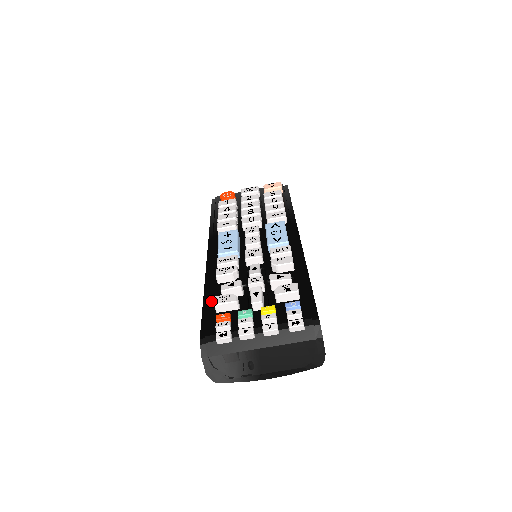
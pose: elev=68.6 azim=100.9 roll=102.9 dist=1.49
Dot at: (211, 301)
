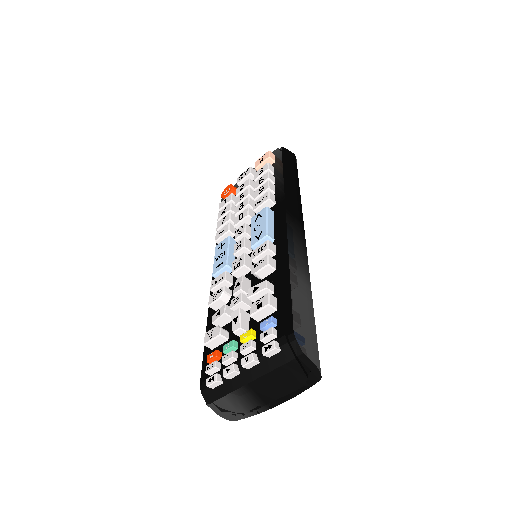
Dot at: occluded
